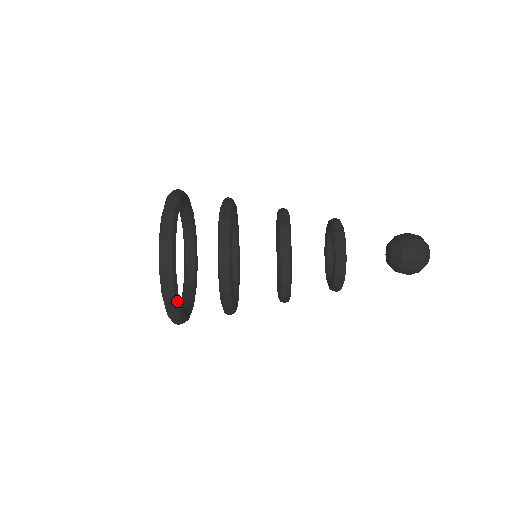
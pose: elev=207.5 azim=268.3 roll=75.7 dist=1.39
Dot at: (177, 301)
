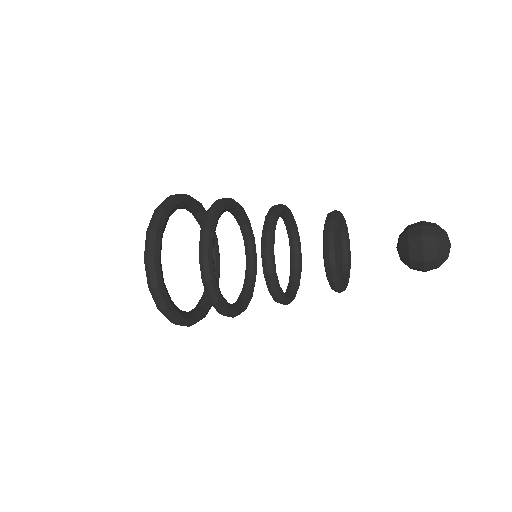
Dot at: (163, 293)
